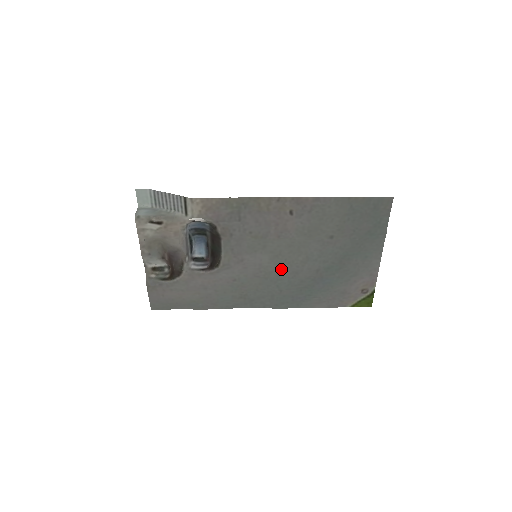
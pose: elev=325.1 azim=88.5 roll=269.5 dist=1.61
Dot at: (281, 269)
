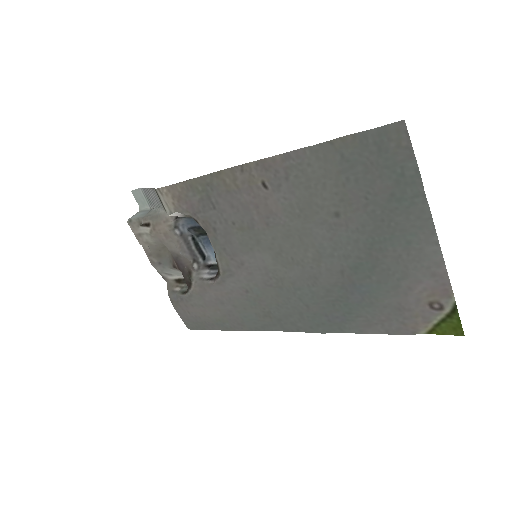
Dot at: (293, 273)
